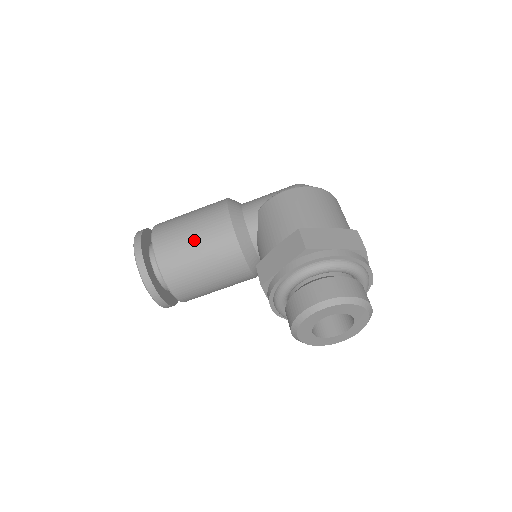
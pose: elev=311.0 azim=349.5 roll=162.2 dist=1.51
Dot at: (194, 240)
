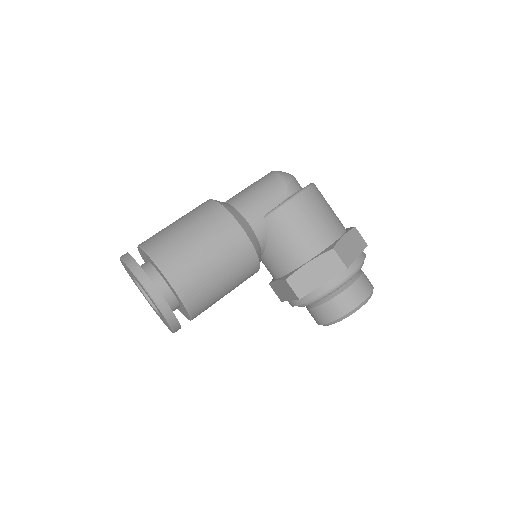
Dot at: (219, 270)
